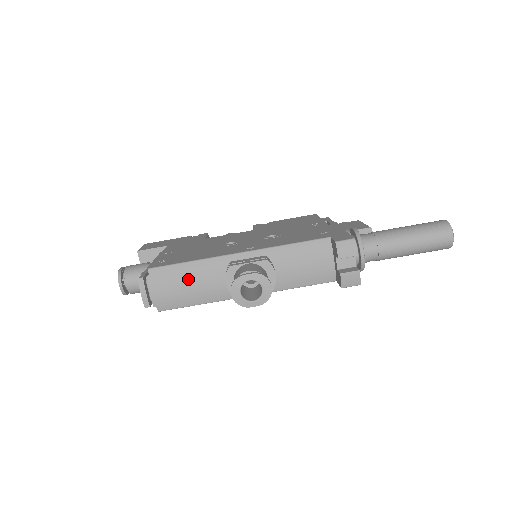
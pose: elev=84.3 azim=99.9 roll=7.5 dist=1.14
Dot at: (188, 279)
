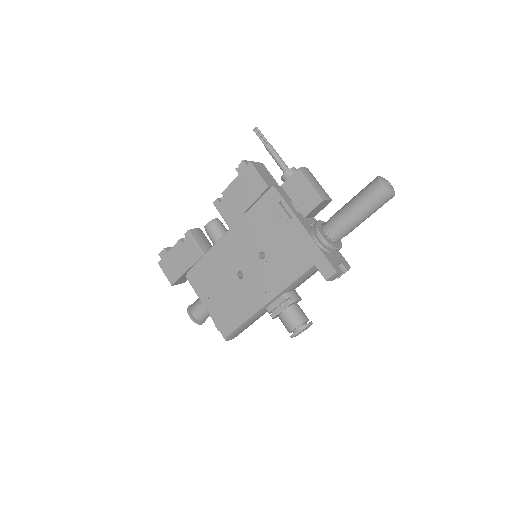
Dot at: (250, 324)
